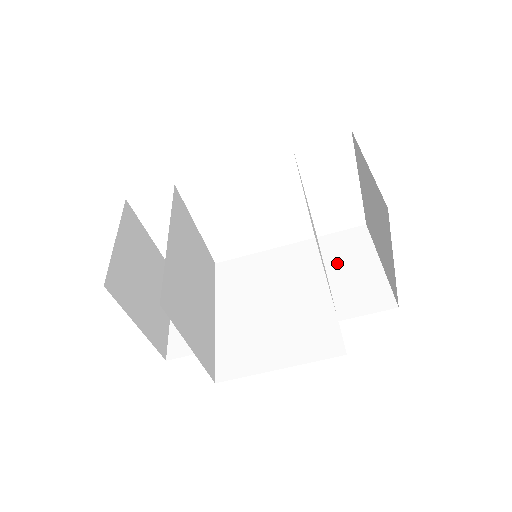
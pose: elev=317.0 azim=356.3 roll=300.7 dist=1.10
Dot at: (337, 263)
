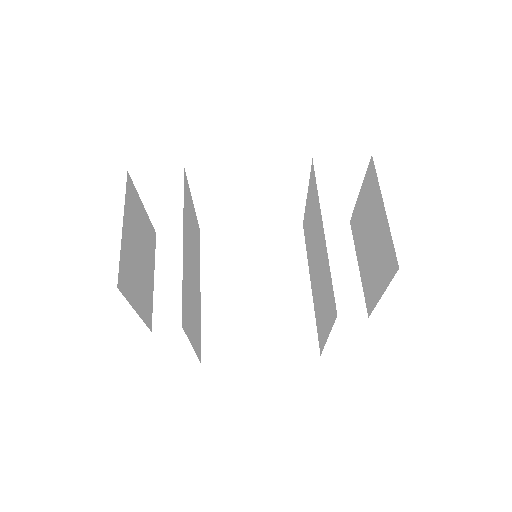
Dot at: occluded
